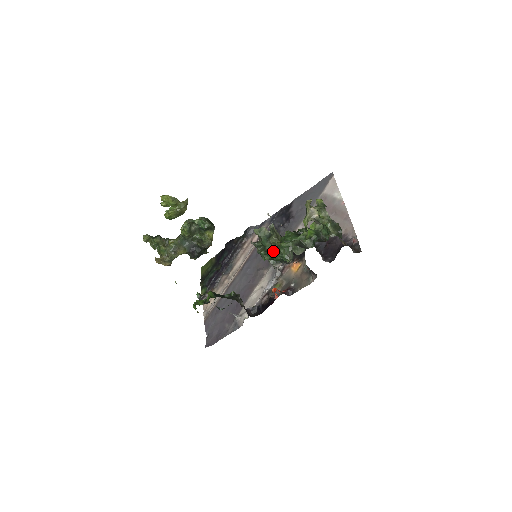
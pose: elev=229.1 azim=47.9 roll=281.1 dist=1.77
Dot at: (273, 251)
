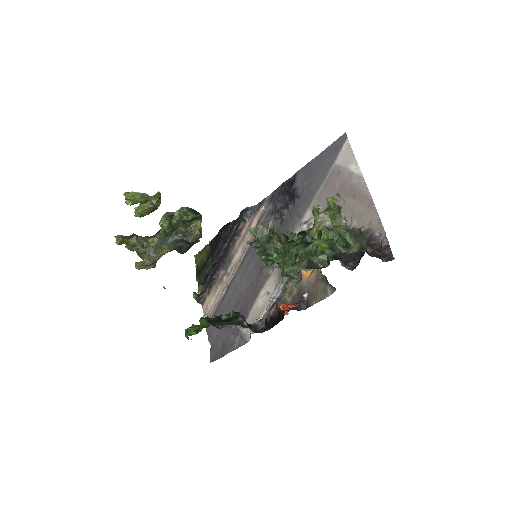
Dot at: (276, 255)
